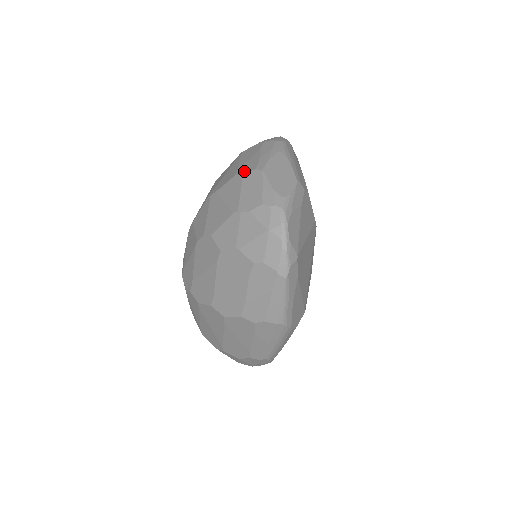
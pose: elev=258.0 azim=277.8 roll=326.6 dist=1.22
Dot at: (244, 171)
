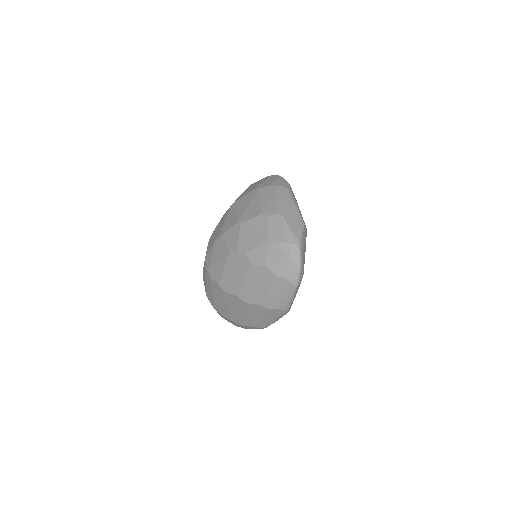
Dot at: (268, 213)
